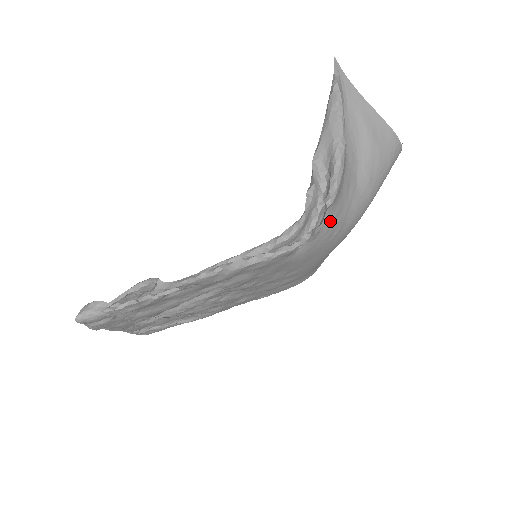
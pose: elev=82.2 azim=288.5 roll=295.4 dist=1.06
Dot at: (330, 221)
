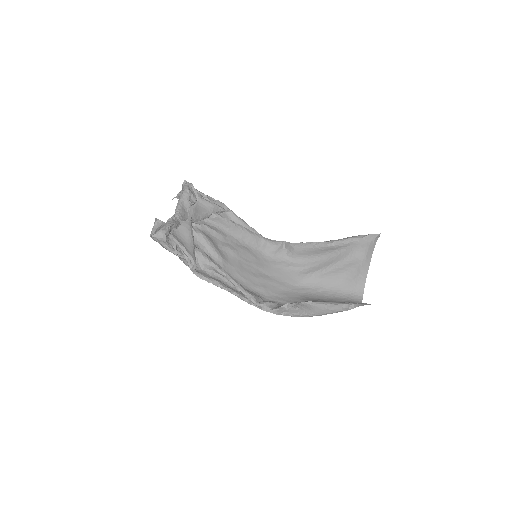
Dot at: occluded
